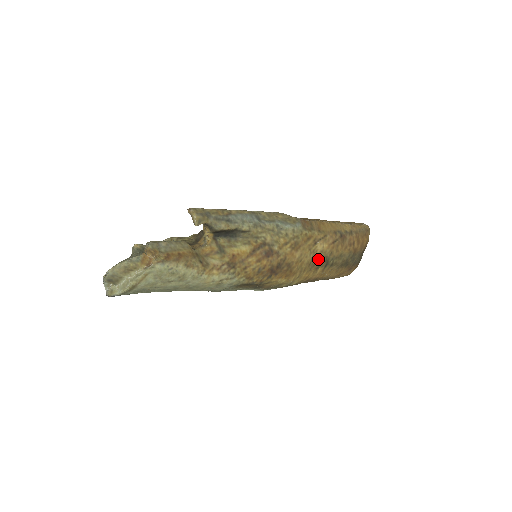
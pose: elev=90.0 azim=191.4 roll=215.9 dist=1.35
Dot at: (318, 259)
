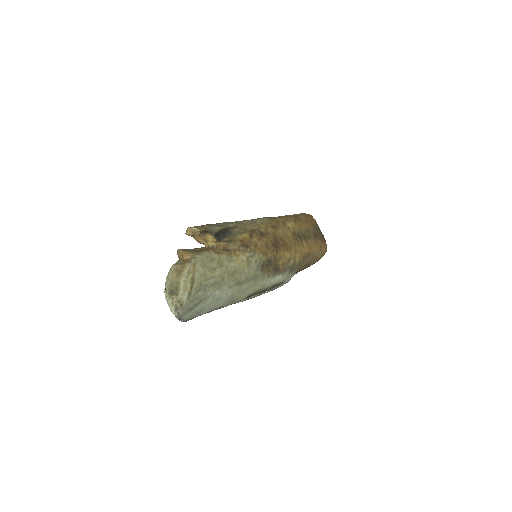
Dot at: (296, 234)
